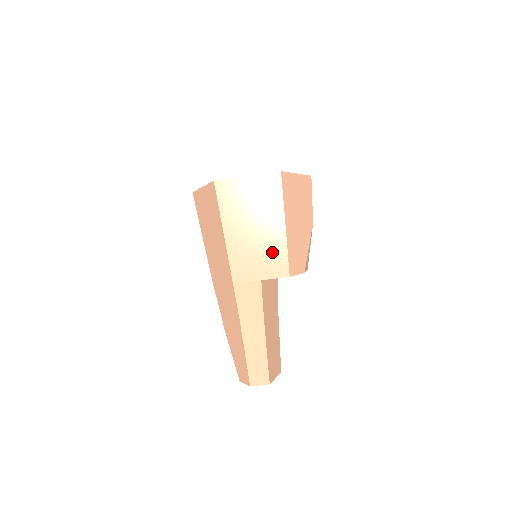
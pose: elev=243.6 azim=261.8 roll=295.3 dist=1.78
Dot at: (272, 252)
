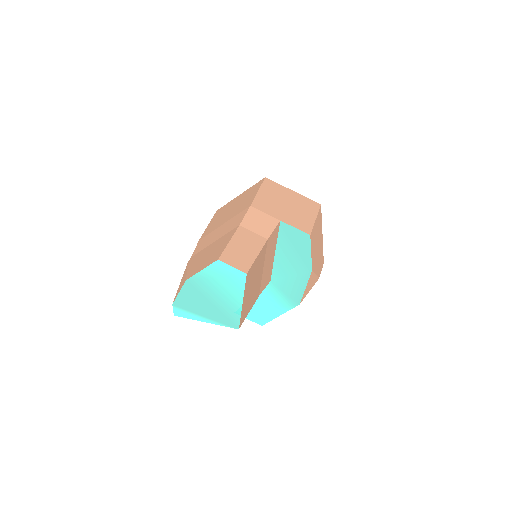
Dot at: (298, 218)
